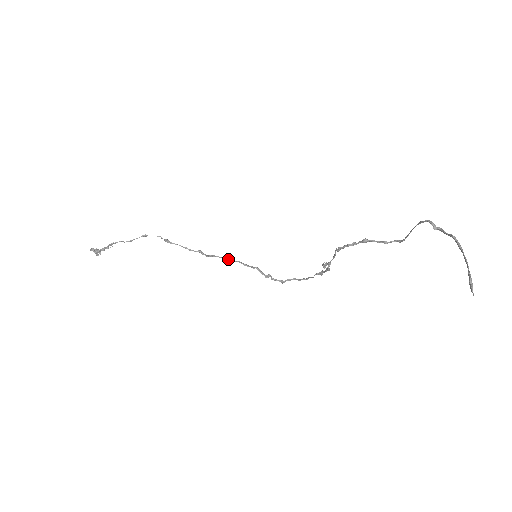
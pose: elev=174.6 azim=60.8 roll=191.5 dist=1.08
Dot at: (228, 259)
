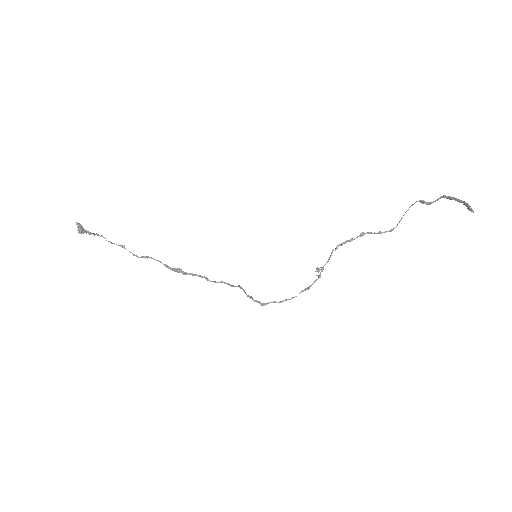
Dot at: (209, 280)
